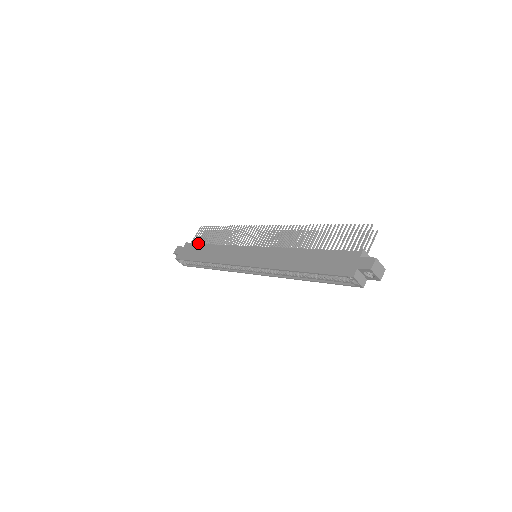
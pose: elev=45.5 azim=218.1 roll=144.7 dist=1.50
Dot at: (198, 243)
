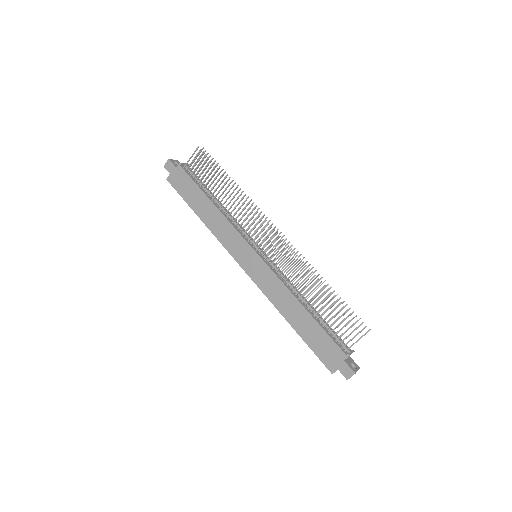
Dot at: (194, 176)
